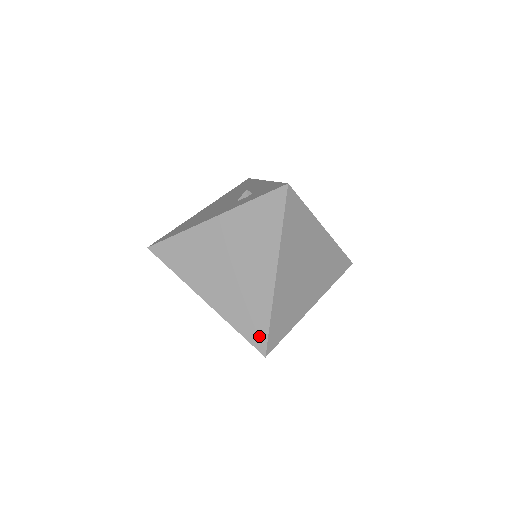
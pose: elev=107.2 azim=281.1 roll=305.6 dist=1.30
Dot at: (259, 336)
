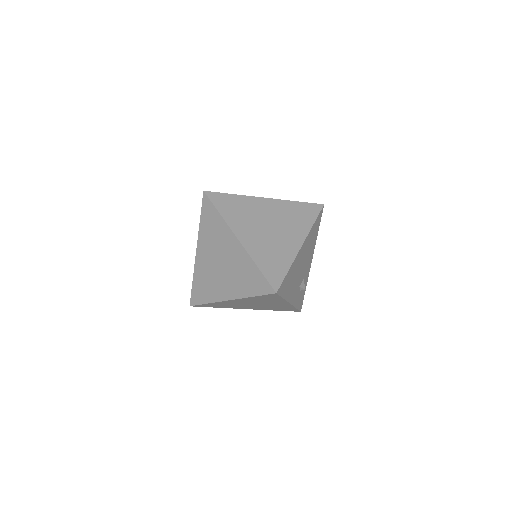
Dot at: (263, 285)
